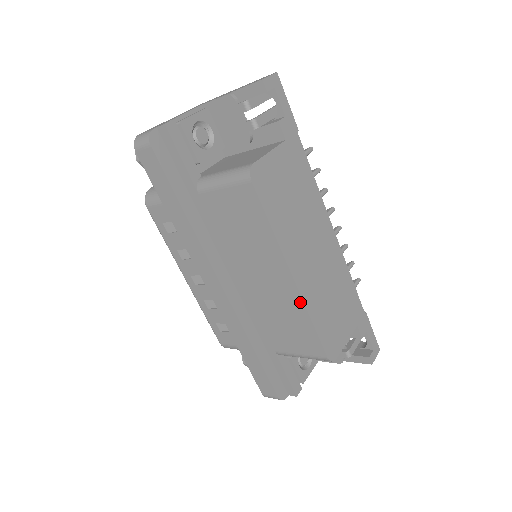
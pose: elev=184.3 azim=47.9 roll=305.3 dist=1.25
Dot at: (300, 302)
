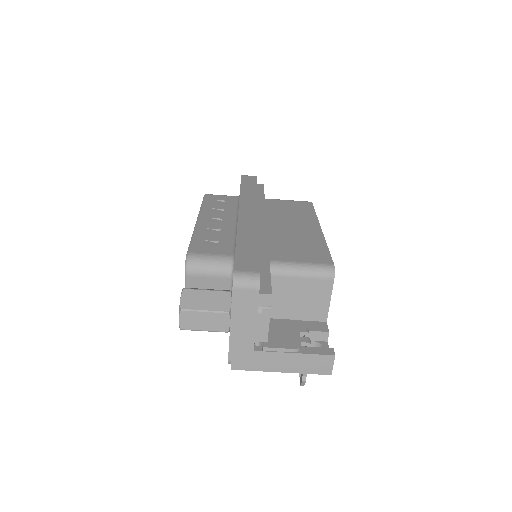
Dot at: (321, 237)
